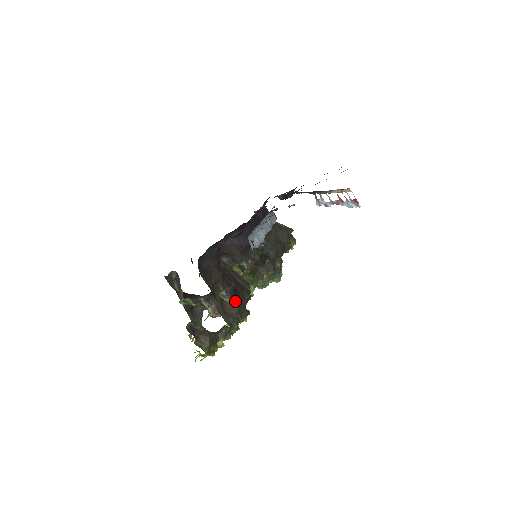
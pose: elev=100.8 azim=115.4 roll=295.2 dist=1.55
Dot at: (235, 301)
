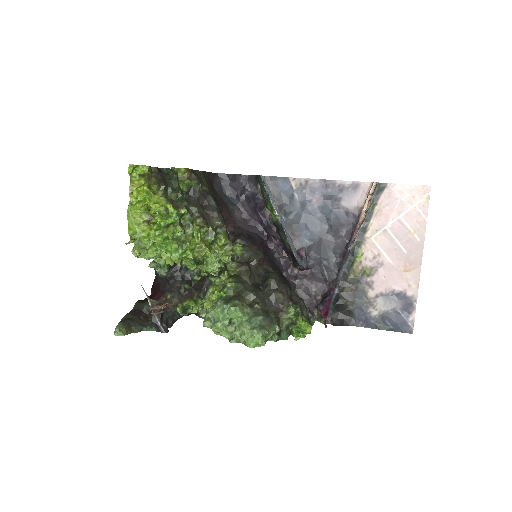
Dot at: (211, 193)
